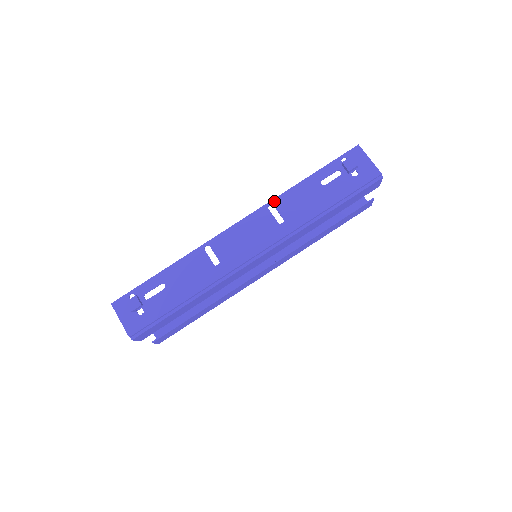
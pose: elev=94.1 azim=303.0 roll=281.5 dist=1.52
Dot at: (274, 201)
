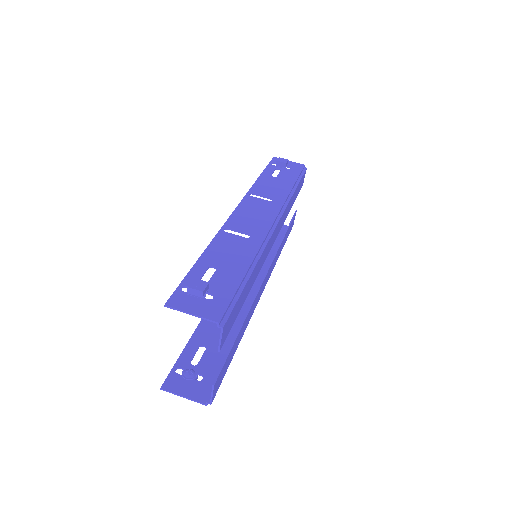
Dot at: (250, 191)
